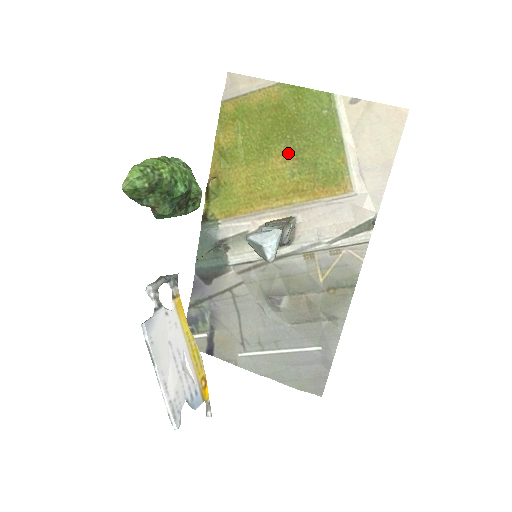
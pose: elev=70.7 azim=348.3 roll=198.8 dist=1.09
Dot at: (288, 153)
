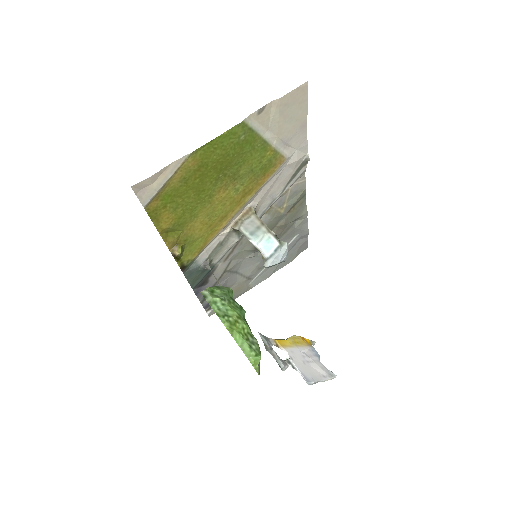
Dot at: (226, 183)
